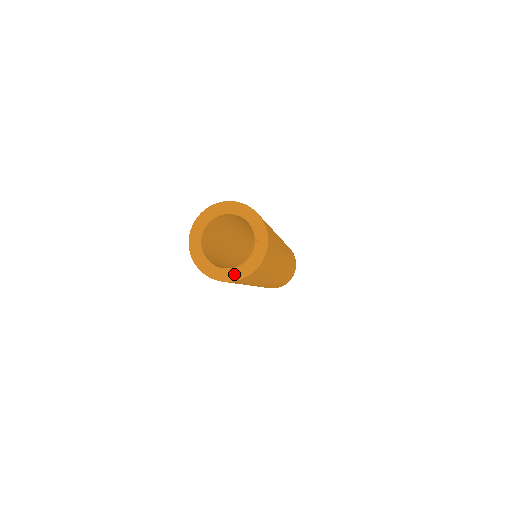
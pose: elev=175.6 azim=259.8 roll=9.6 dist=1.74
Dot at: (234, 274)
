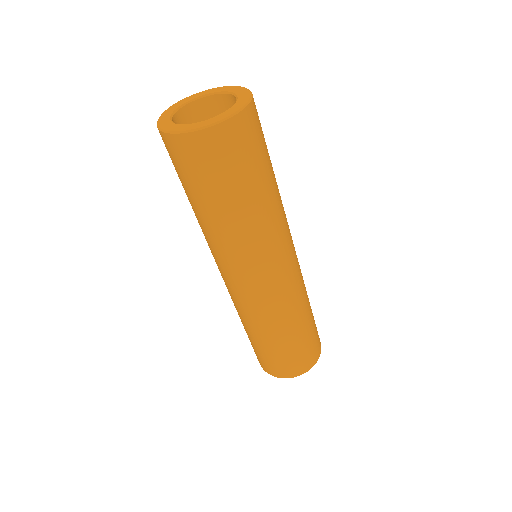
Dot at: (198, 125)
